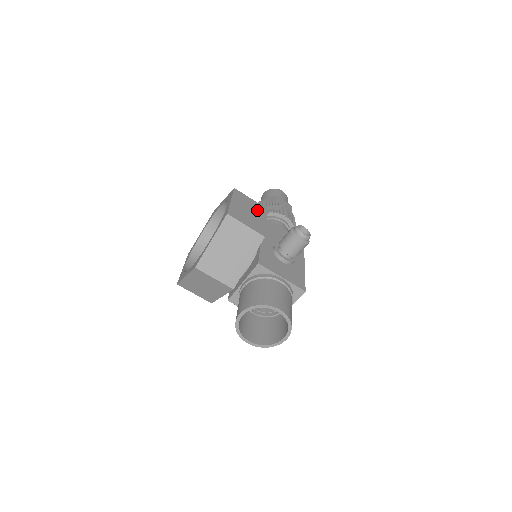
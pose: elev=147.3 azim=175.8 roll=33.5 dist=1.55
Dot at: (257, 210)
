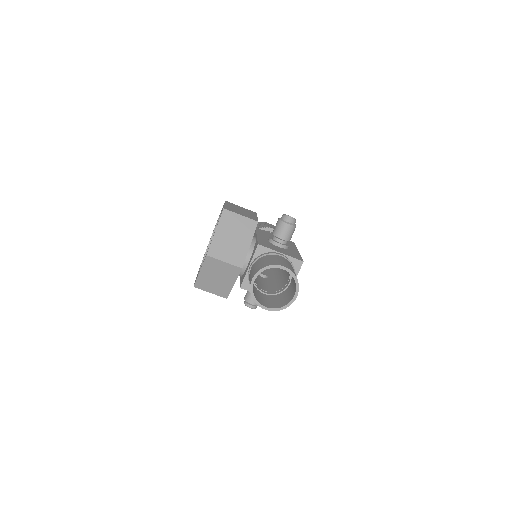
Dot at: (247, 211)
